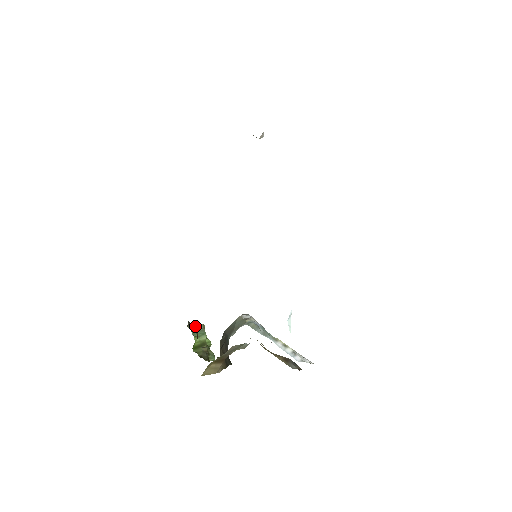
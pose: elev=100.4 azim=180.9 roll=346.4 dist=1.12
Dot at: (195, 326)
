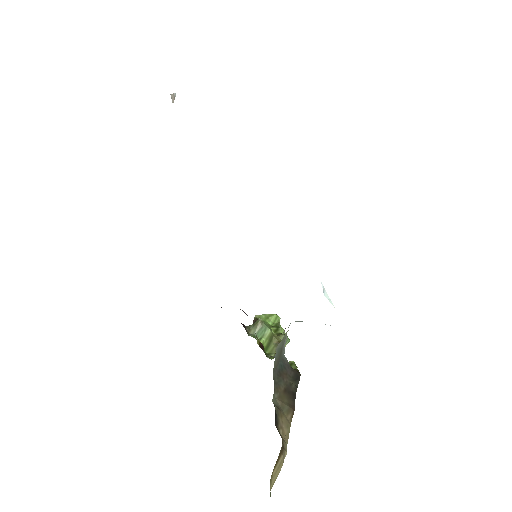
Dot at: (254, 327)
